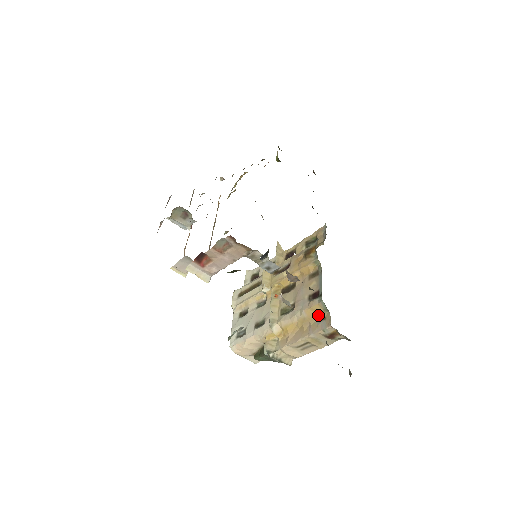
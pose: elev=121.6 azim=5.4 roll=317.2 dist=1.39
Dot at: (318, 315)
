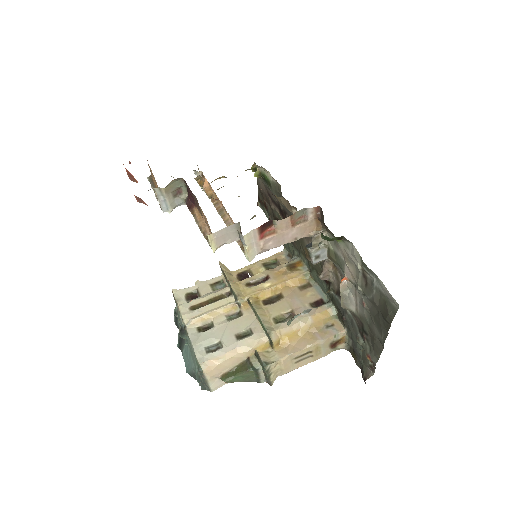
Dot at: (325, 322)
